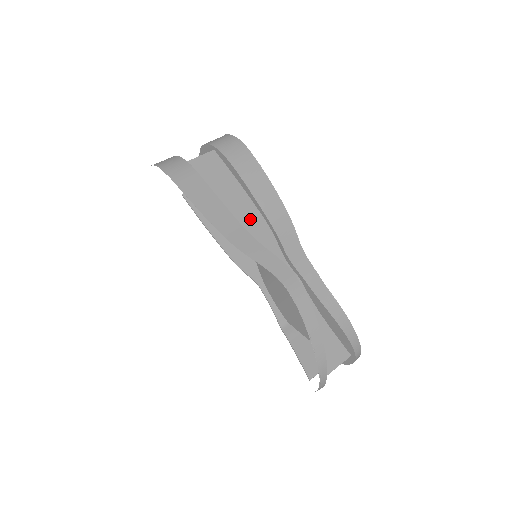
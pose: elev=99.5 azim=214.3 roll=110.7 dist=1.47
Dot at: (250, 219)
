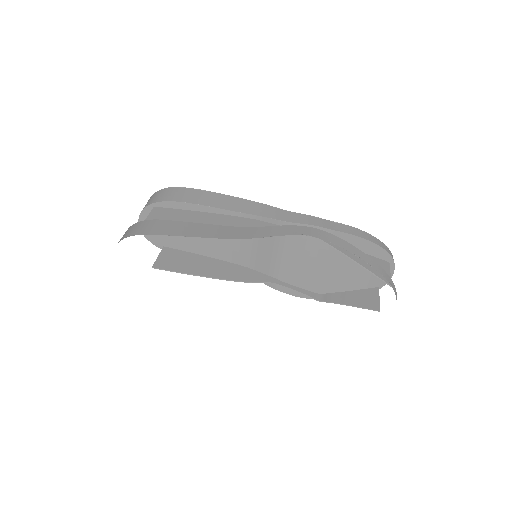
Dot at: (231, 223)
